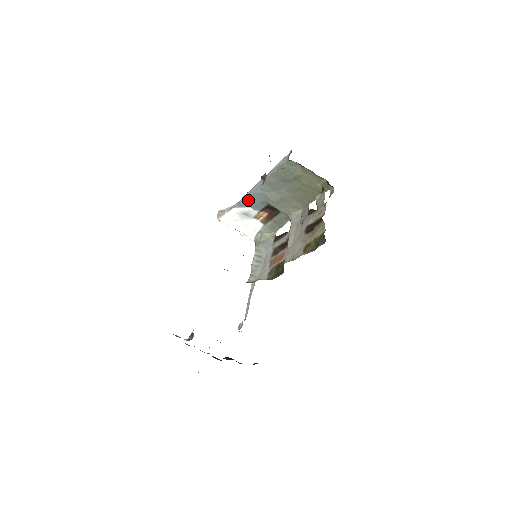
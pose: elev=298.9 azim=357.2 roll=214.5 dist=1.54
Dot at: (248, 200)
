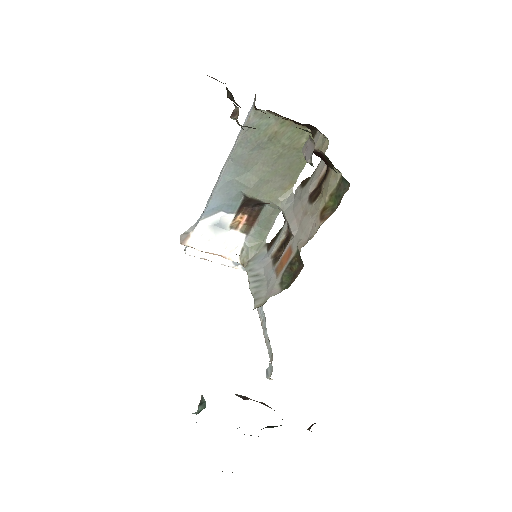
Dot at: (216, 200)
